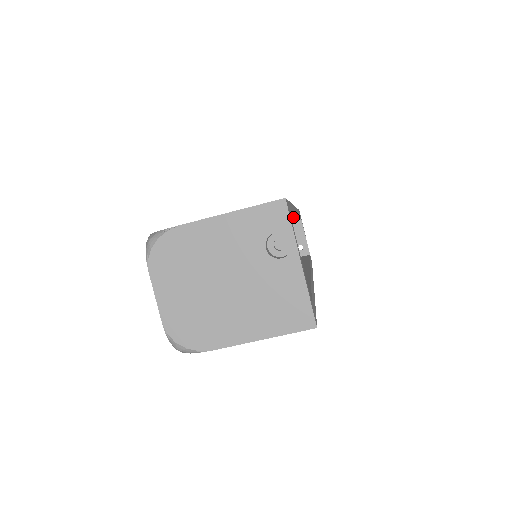
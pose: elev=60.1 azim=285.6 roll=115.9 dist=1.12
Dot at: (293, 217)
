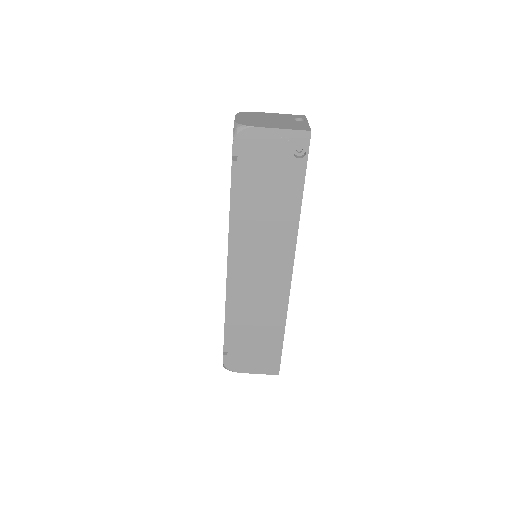
Dot at: occluded
